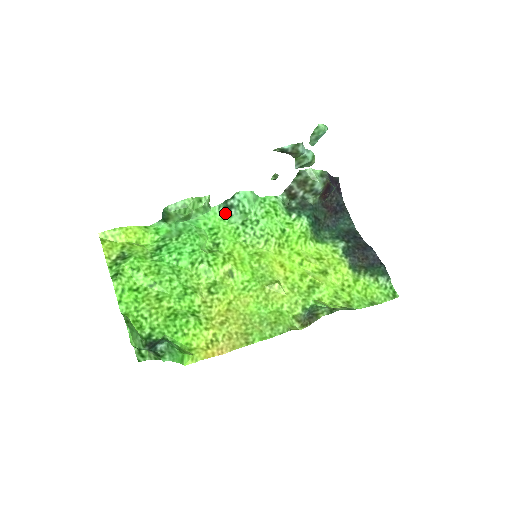
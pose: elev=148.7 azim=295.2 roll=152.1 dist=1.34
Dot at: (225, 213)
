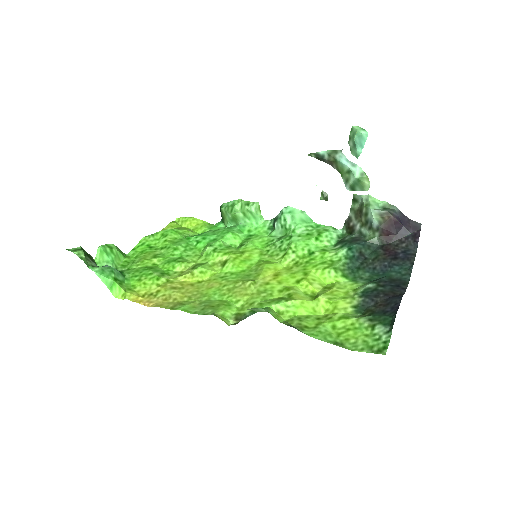
Dot at: (273, 228)
